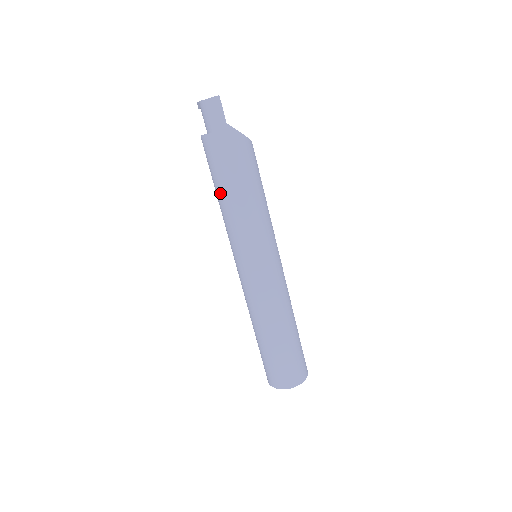
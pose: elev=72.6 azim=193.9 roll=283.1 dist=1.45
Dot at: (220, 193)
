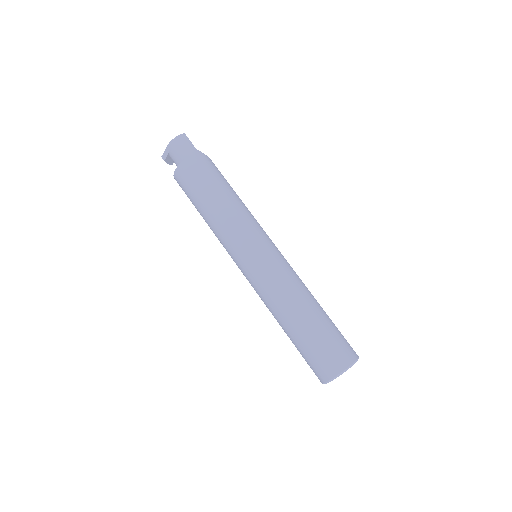
Dot at: (208, 202)
